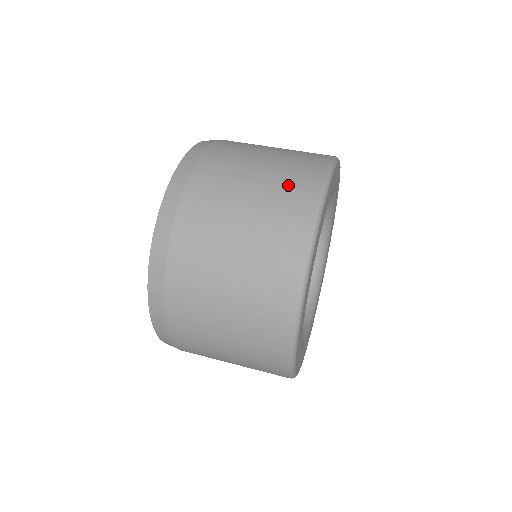
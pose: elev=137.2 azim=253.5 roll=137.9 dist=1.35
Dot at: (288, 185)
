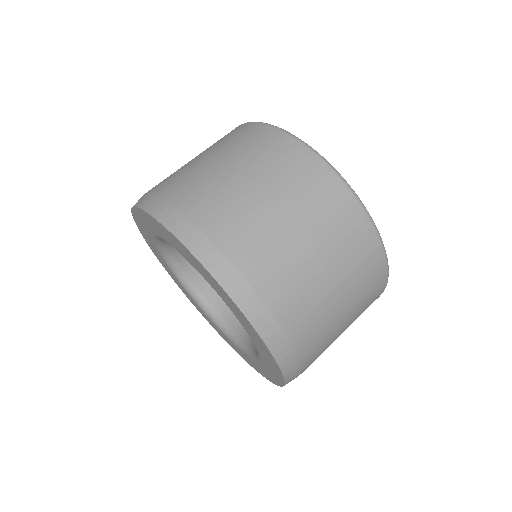
Dot at: (293, 175)
